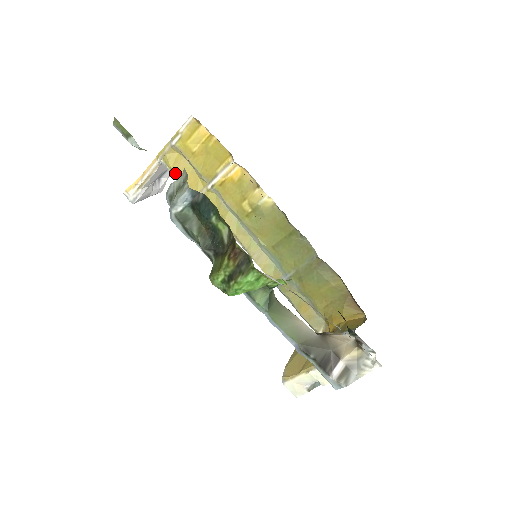
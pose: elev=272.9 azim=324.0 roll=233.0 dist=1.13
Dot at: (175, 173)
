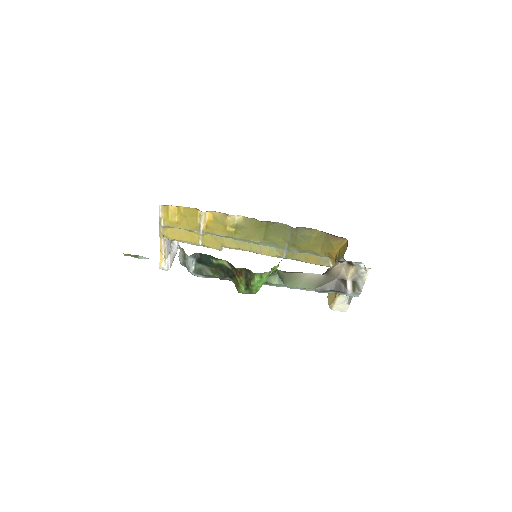
Dot at: (177, 240)
